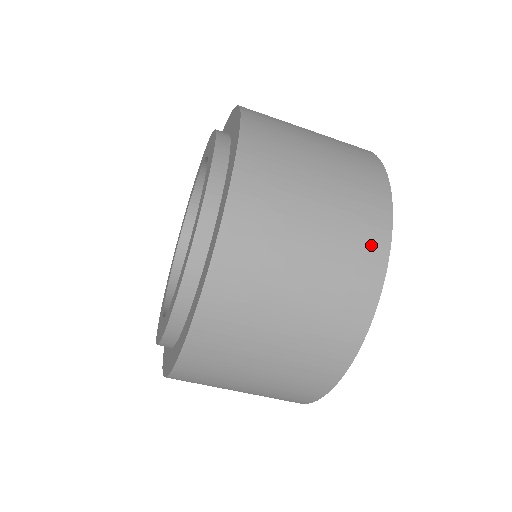
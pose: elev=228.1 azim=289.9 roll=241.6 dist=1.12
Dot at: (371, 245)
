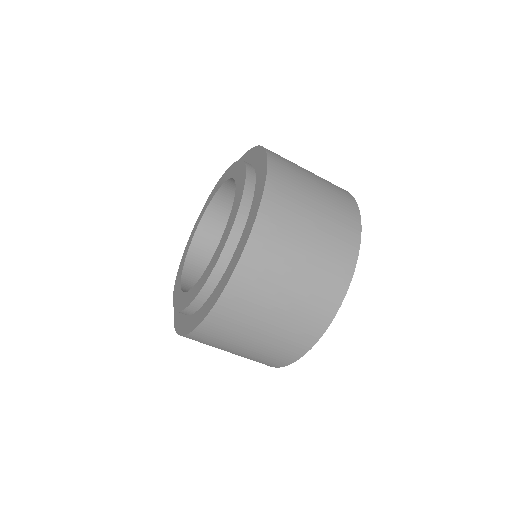
Dot at: occluded
